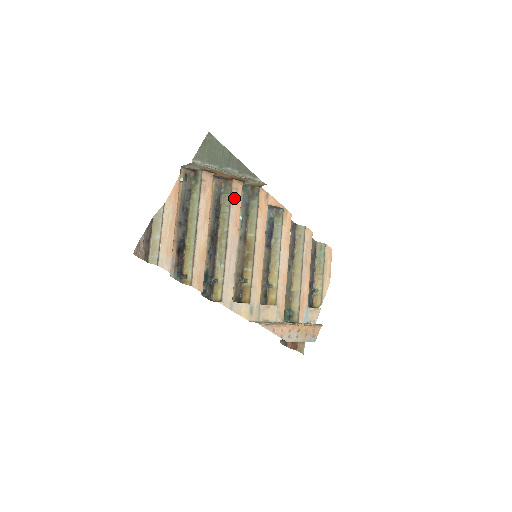
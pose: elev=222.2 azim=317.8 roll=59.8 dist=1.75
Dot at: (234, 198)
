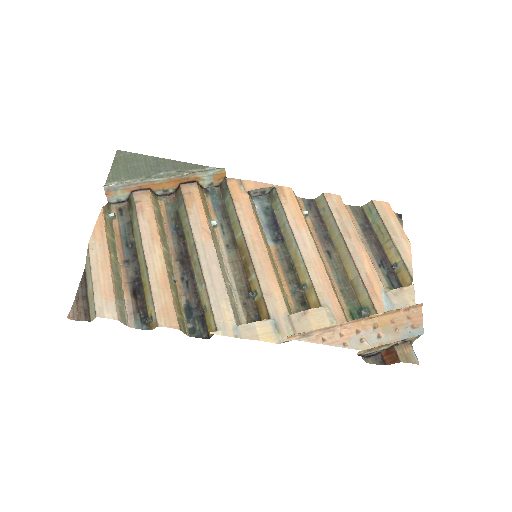
Dot at: (190, 203)
